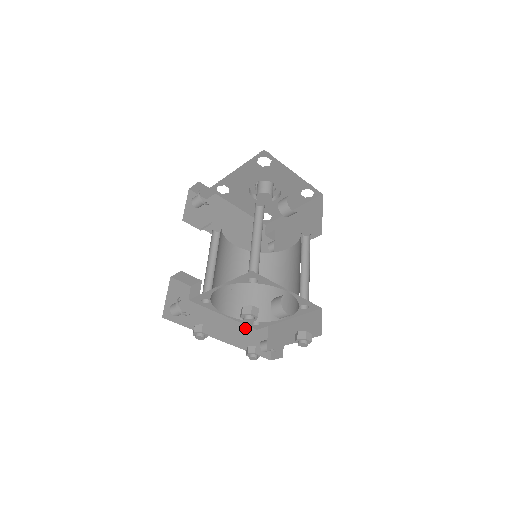
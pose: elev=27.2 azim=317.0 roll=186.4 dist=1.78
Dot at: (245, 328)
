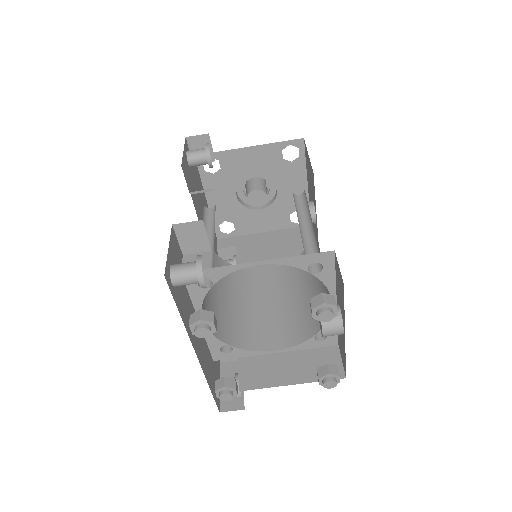
Dot at: (208, 352)
